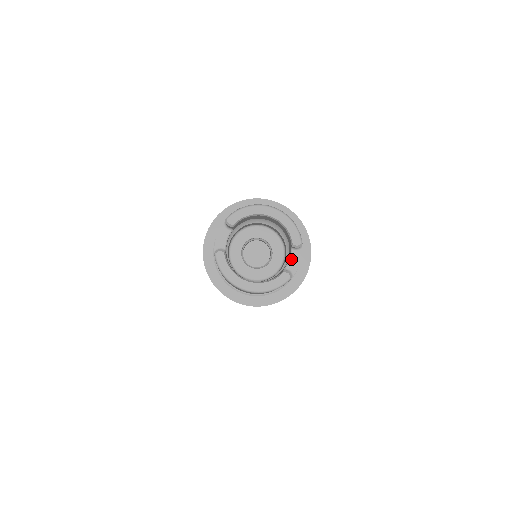
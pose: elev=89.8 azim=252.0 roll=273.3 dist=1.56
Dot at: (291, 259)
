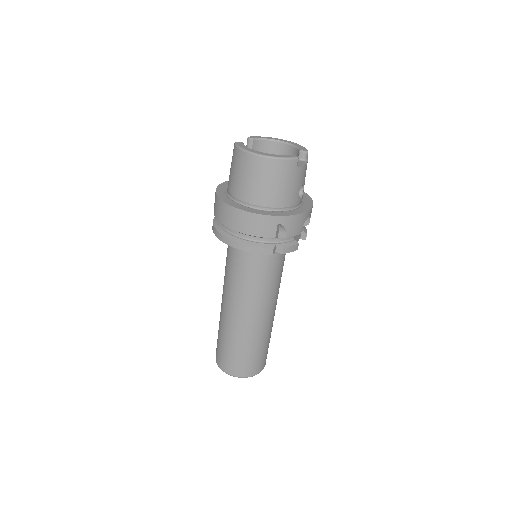
Dot at: (298, 163)
